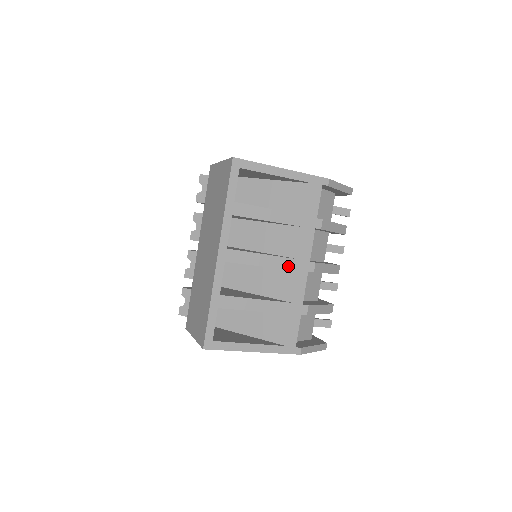
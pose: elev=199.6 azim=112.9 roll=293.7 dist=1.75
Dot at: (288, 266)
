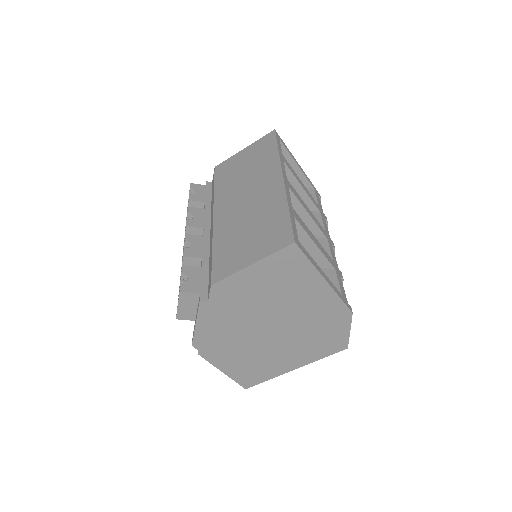
Dot at: (321, 229)
